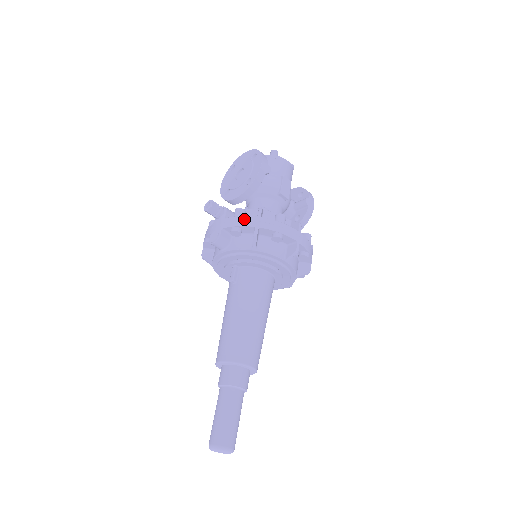
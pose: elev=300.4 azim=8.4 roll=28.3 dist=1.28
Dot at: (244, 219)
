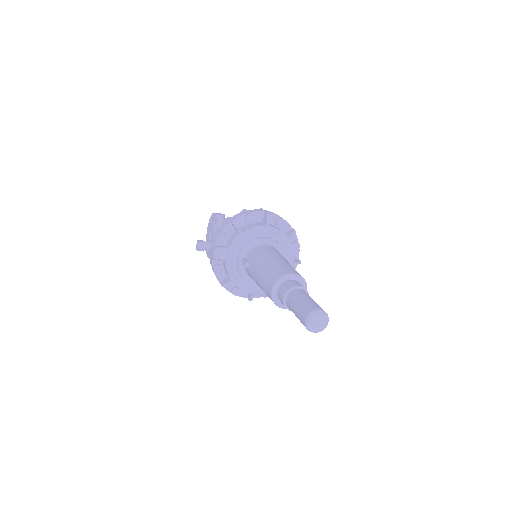
Dot at: (222, 227)
